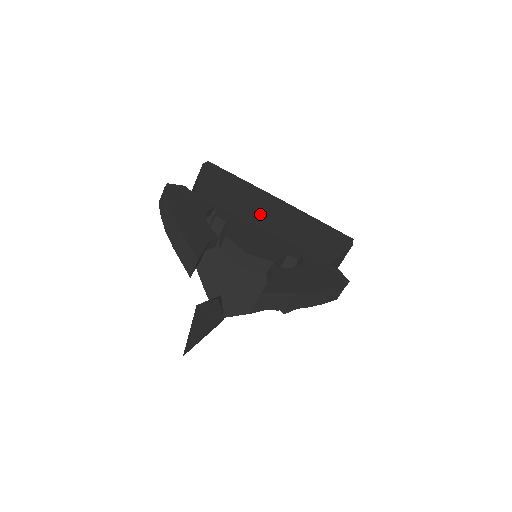
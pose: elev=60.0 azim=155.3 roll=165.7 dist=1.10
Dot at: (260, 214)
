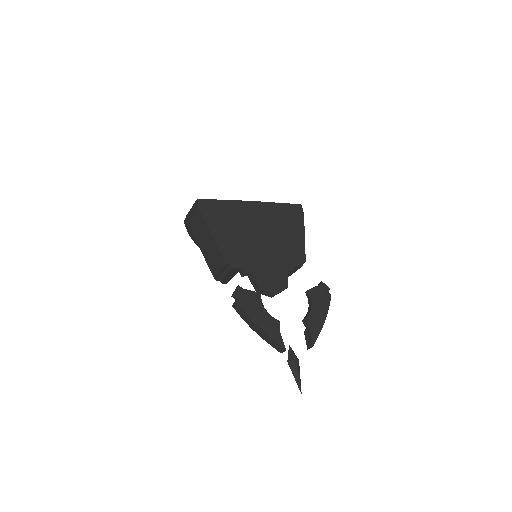
Dot at: (257, 240)
